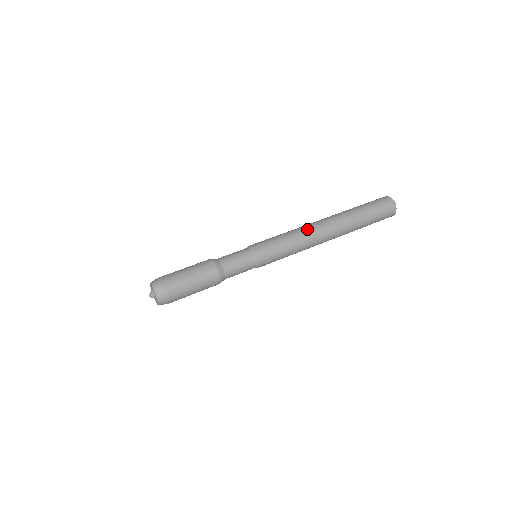
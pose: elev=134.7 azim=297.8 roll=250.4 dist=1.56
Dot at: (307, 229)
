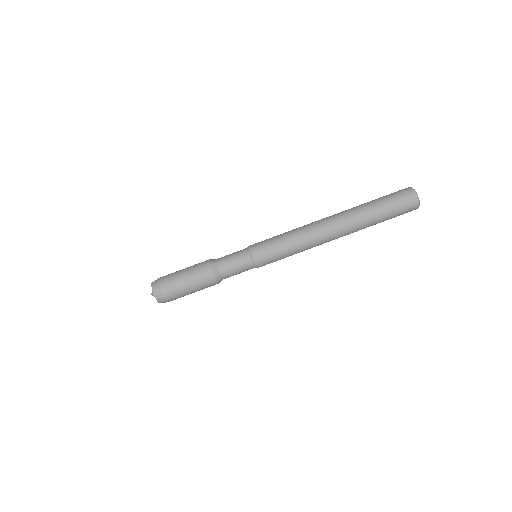
Dot at: (311, 231)
